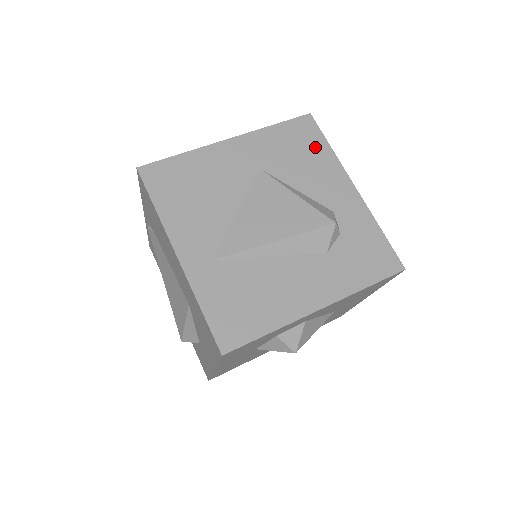
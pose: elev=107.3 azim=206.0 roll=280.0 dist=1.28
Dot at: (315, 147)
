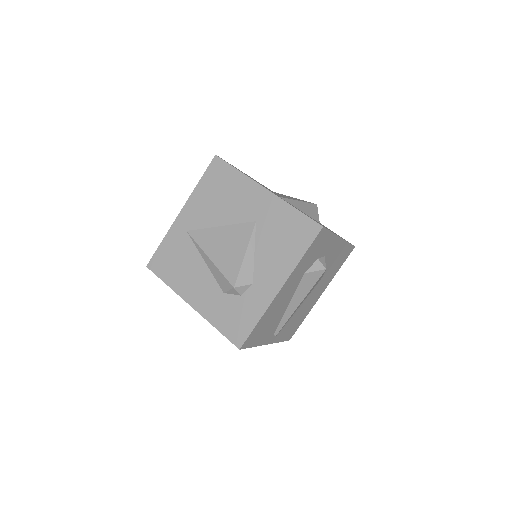
Dot at: (295, 246)
